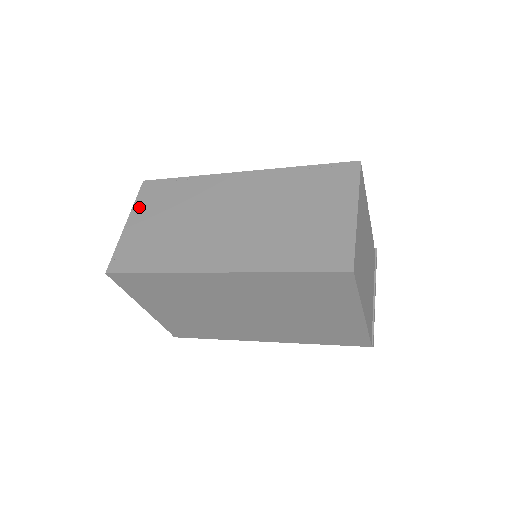
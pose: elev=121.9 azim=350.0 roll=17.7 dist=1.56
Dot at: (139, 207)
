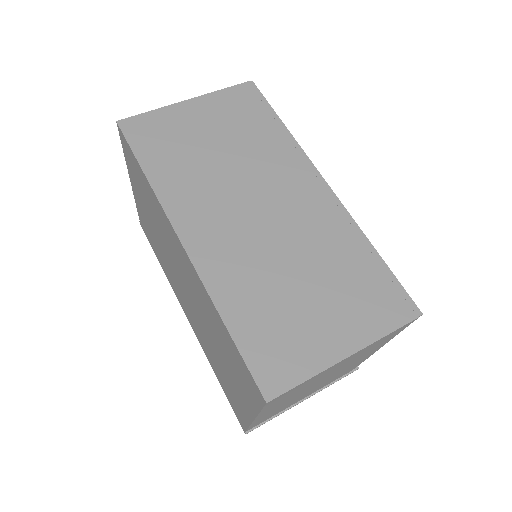
Dot at: (216, 99)
